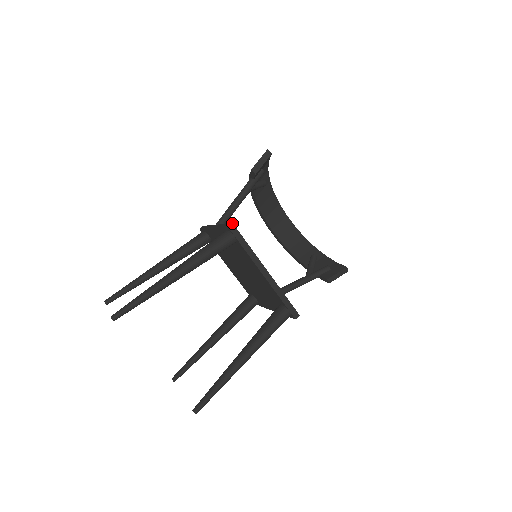
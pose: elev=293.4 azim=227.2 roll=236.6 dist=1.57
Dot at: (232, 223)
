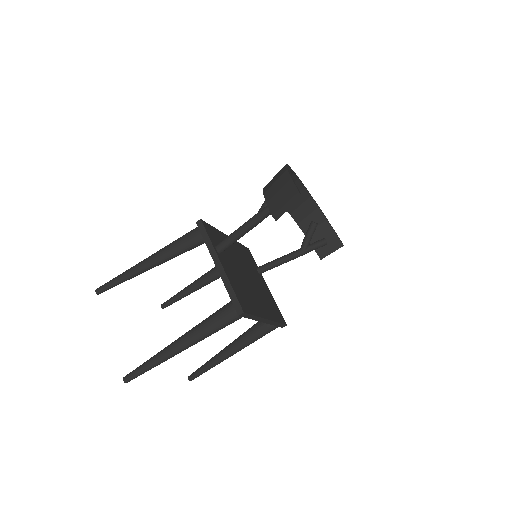
Dot at: (243, 312)
